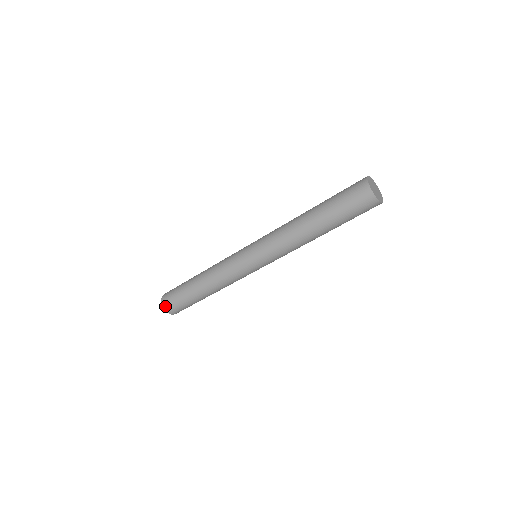
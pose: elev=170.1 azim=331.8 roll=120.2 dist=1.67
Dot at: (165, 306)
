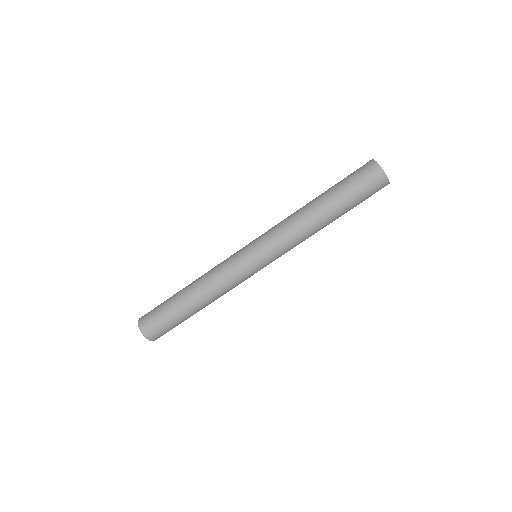
Dot at: (153, 339)
